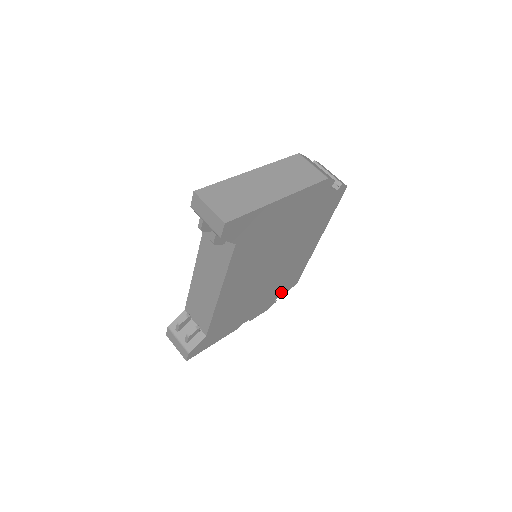
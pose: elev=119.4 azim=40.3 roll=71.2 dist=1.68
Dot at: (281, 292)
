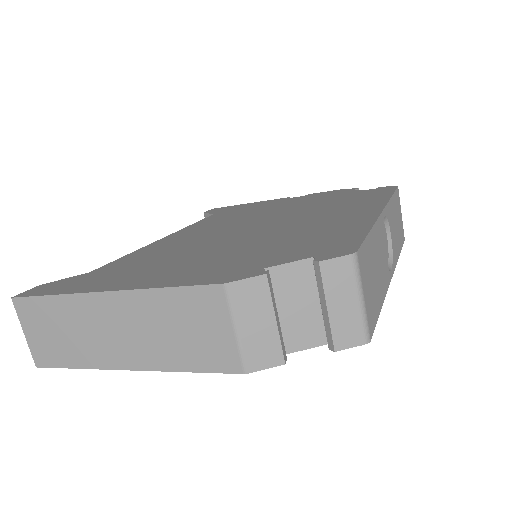
Dot at: occluded
